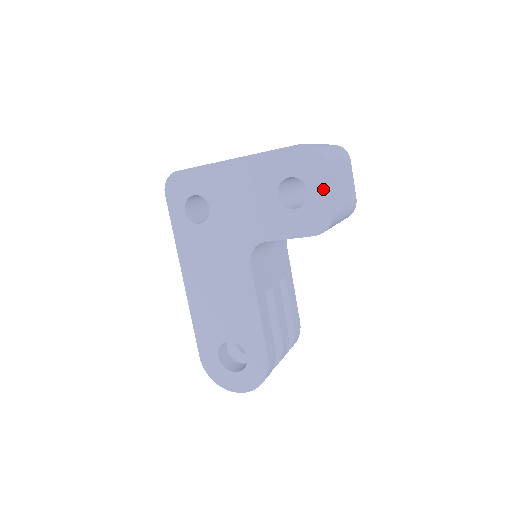
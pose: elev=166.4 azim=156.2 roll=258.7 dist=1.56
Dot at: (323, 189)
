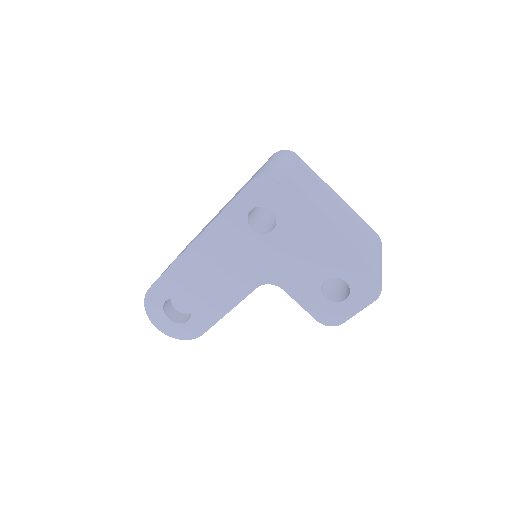
Dot at: (354, 309)
